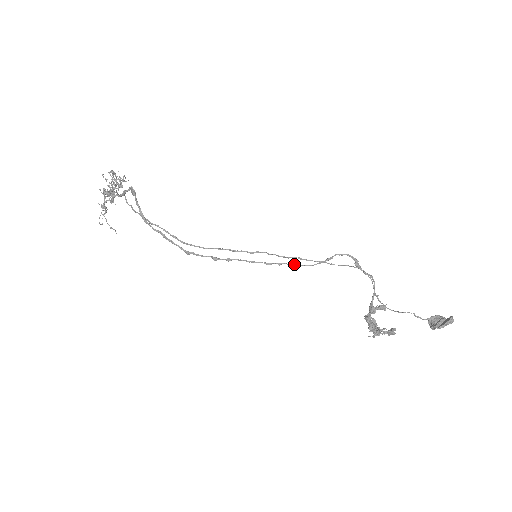
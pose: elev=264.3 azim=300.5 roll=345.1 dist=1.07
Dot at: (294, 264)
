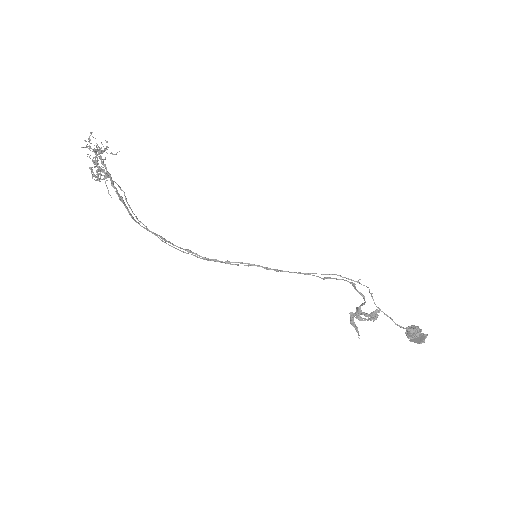
Dot at: (292, 272)
